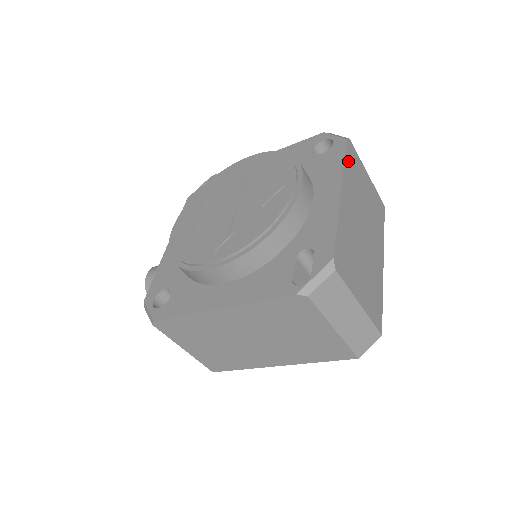
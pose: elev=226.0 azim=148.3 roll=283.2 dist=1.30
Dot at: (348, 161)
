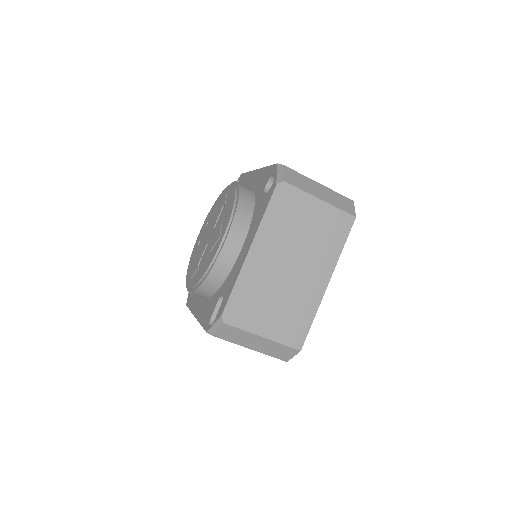
Dot at: (273, 209)
